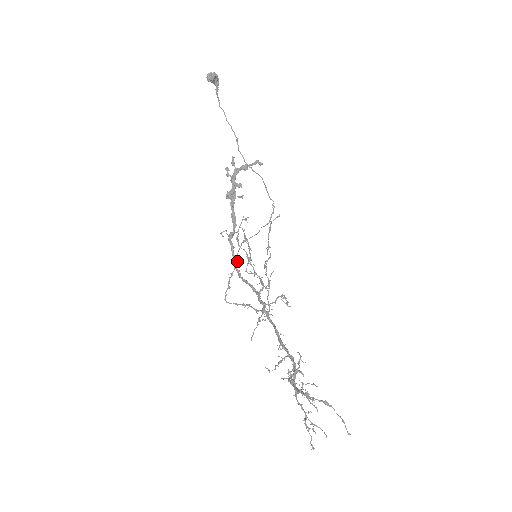
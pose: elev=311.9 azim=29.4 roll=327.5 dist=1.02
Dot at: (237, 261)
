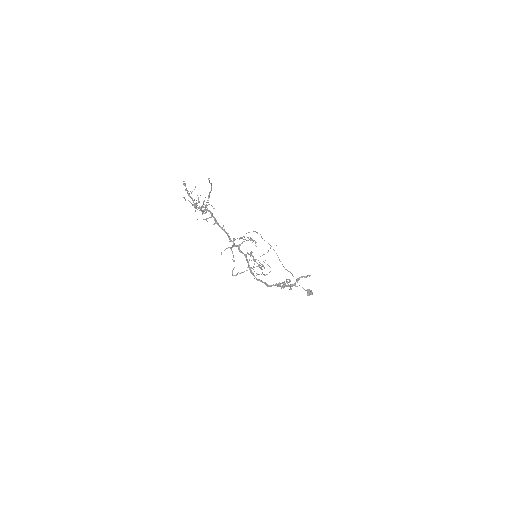
Dot at: (251, 268)
